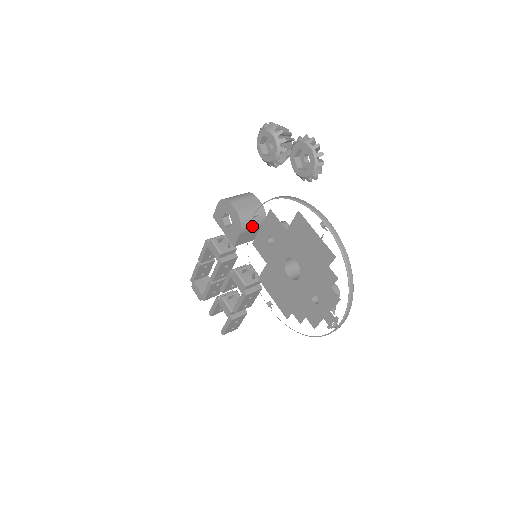
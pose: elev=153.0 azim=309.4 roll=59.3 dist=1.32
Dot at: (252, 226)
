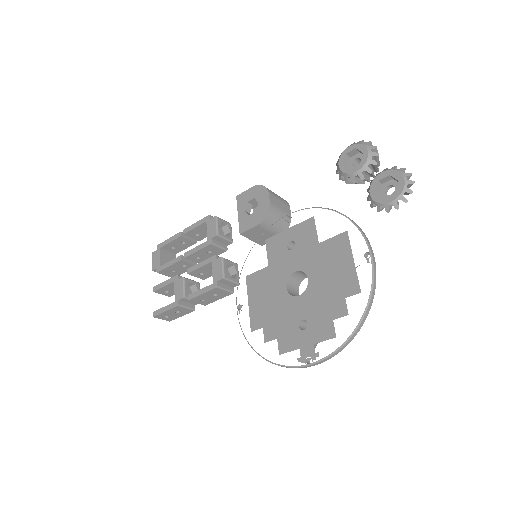
Dot at: (271, 227)
